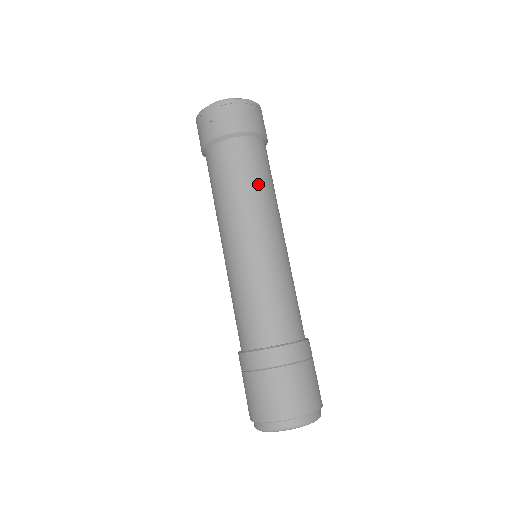
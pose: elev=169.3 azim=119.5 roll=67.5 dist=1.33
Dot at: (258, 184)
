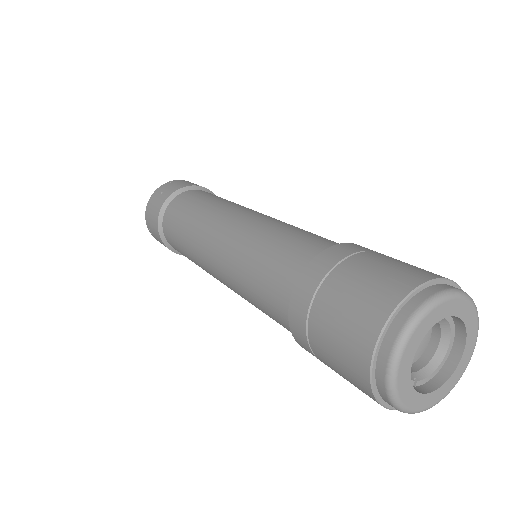
Dot at: (227, 200)
